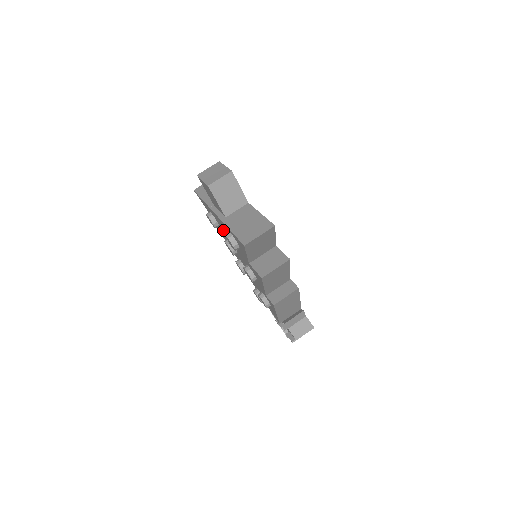
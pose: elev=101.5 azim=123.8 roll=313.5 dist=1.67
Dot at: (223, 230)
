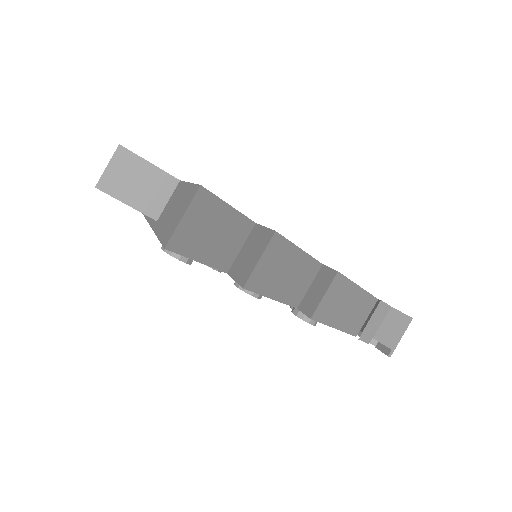
Dot at: occluded
